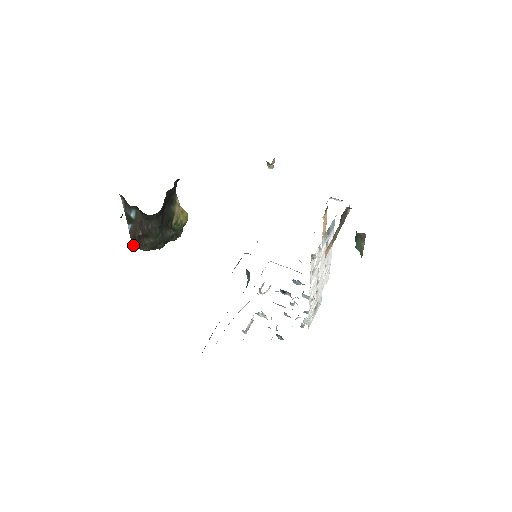
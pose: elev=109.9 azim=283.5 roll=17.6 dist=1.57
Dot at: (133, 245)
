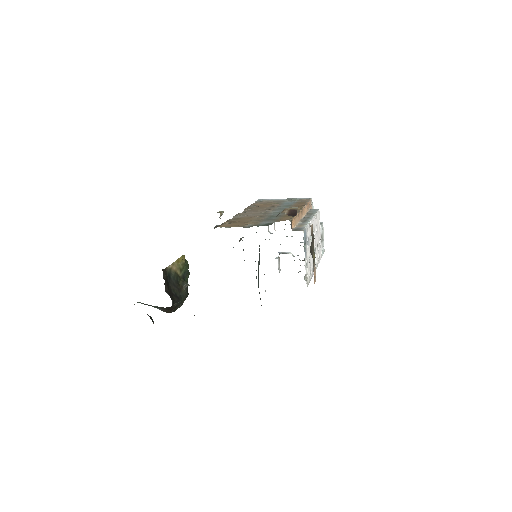
Dot at: occluded
